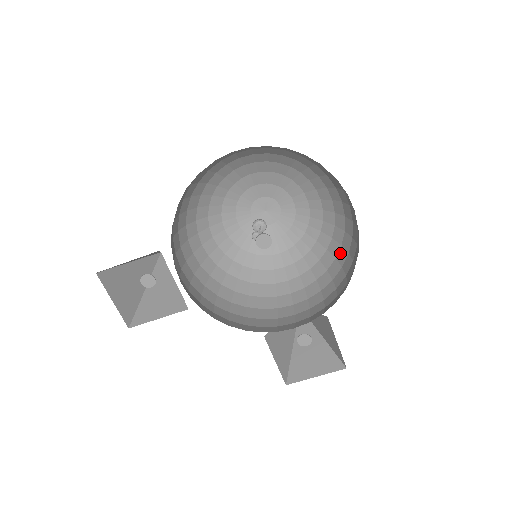
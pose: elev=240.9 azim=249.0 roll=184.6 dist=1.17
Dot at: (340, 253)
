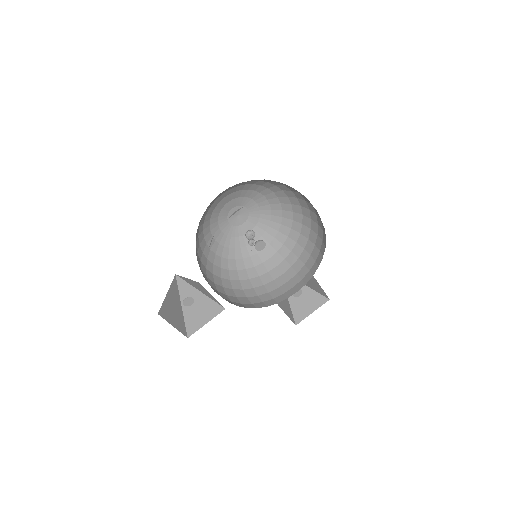
Dot at: (303, 229)
